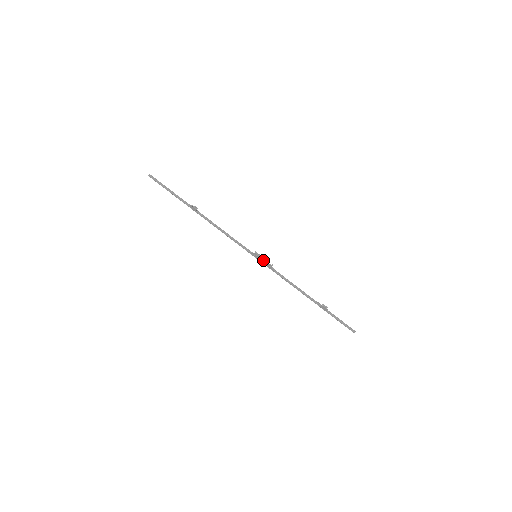
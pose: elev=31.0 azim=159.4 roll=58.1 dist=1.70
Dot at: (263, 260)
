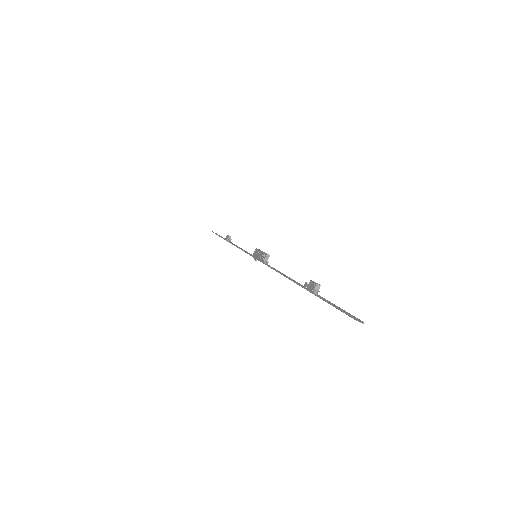
Dot at: (260, 253)
